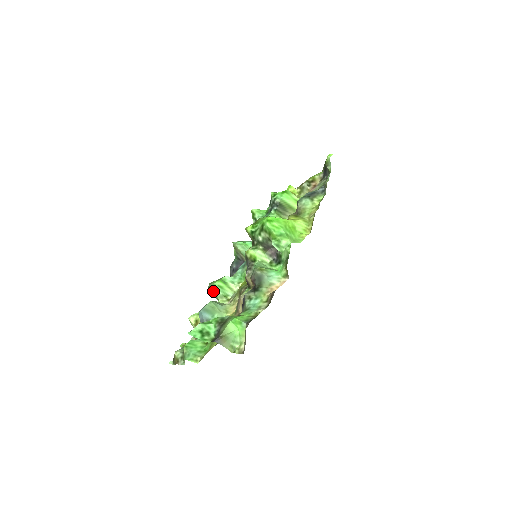
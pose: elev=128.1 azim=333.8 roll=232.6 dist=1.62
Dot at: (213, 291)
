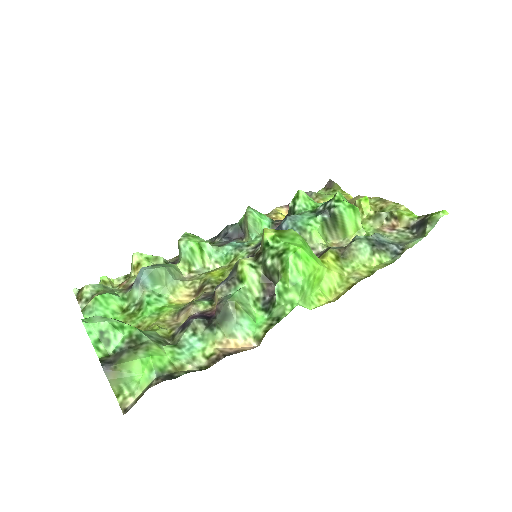
Dot at: (181, 248)
